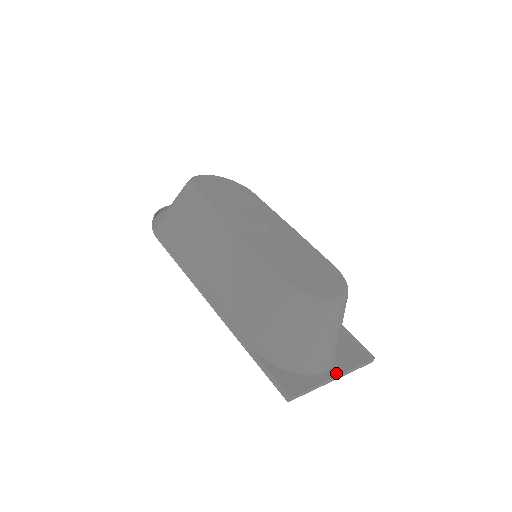
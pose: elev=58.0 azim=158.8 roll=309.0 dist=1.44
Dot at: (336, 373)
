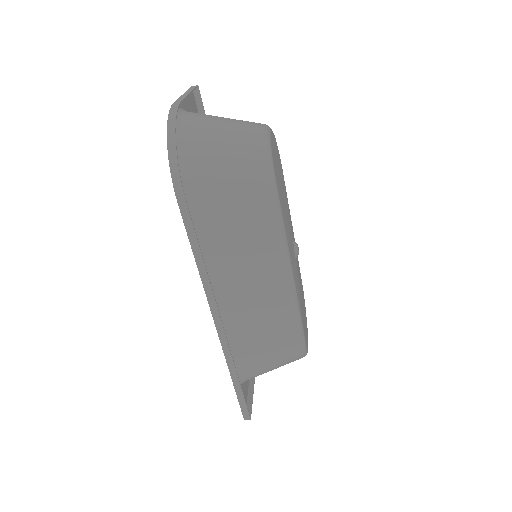
Dot at: occluded
